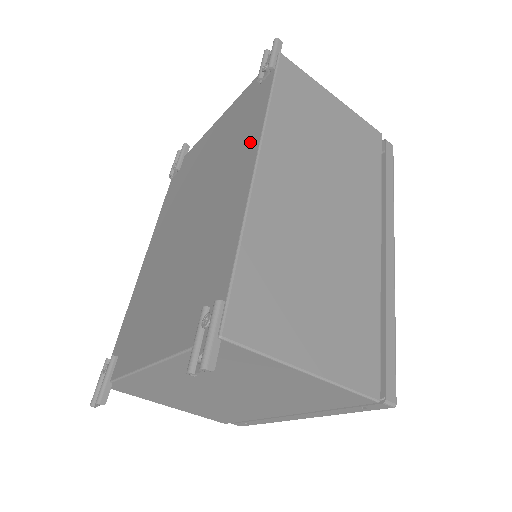
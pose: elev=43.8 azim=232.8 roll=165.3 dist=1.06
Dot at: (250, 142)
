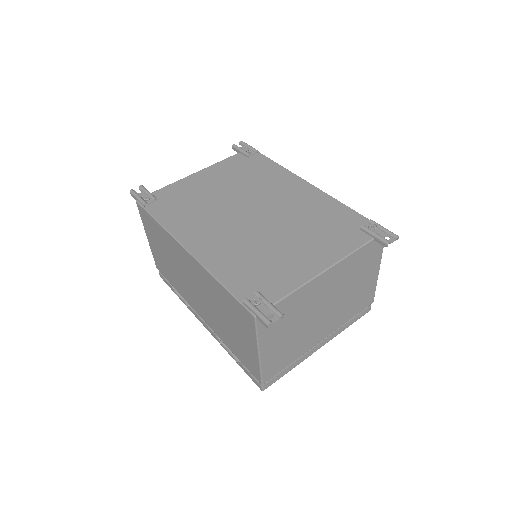
Dot at: (286, 177)
